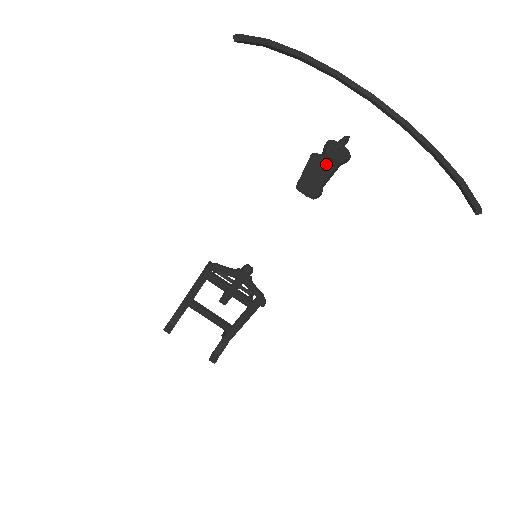
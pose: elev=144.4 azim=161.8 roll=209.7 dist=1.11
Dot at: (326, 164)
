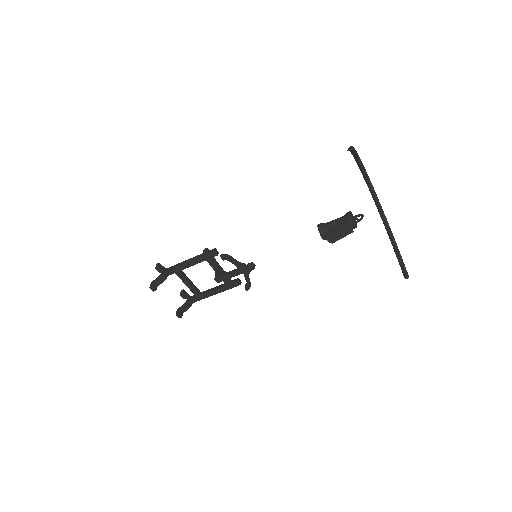
Dot at: (351, 230)
